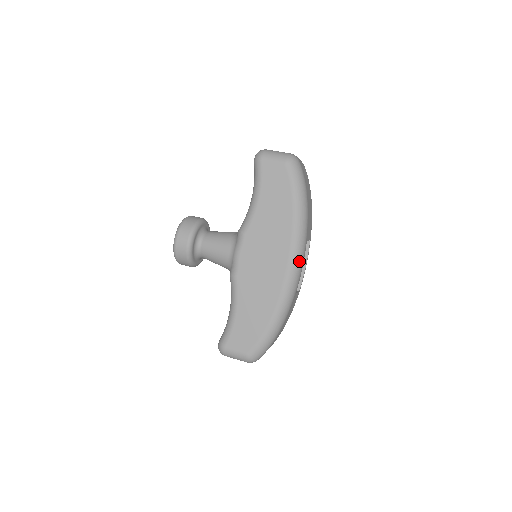
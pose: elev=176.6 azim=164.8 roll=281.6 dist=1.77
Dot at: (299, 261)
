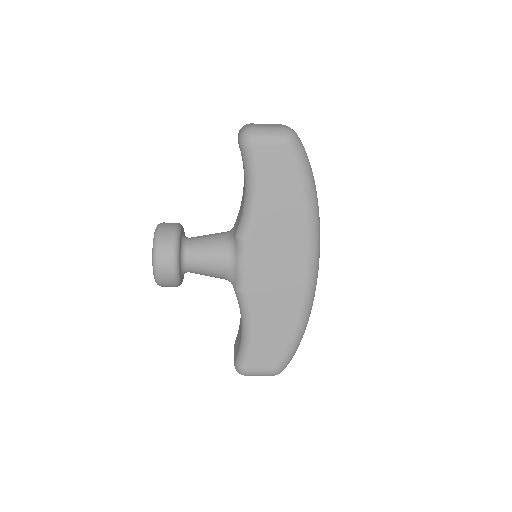
Dot at: (317, 257)
